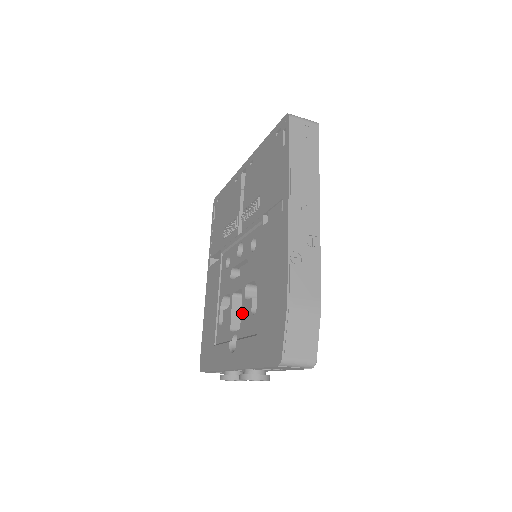
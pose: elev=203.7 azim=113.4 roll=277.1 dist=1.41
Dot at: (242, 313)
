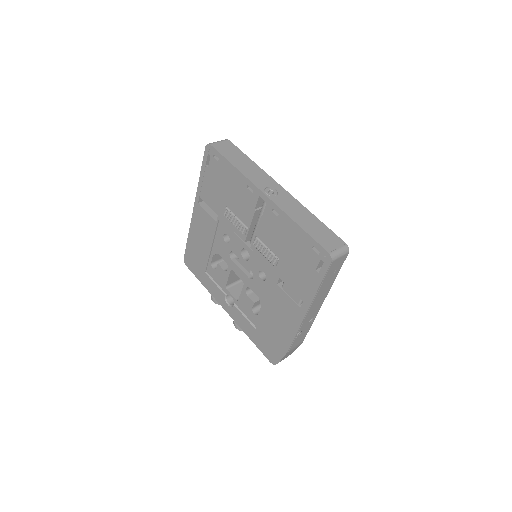
Dot at: (242, 297)
